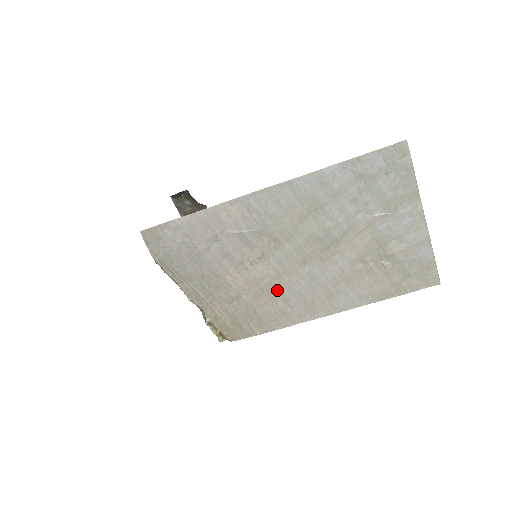
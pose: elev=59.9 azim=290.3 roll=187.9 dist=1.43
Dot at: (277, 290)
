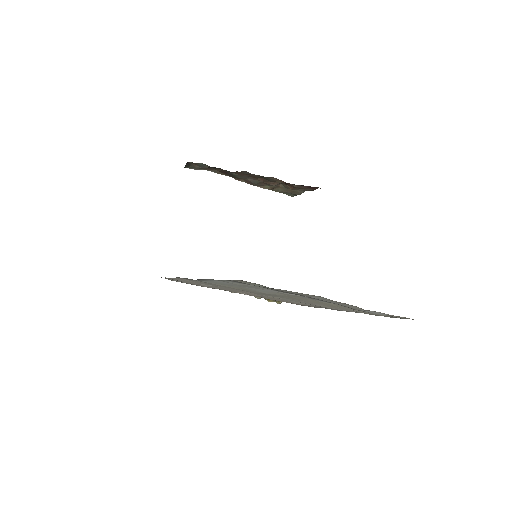
Dot at: occluded
